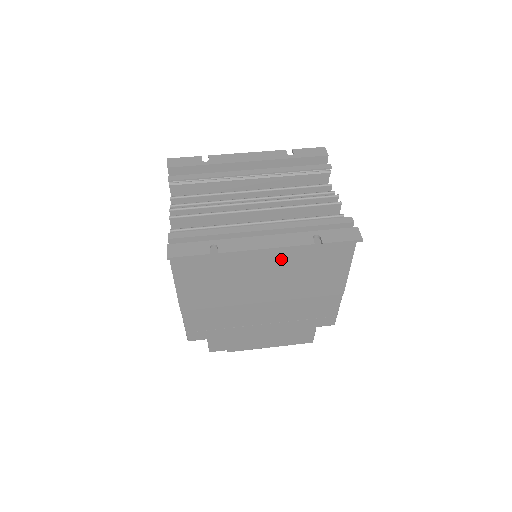
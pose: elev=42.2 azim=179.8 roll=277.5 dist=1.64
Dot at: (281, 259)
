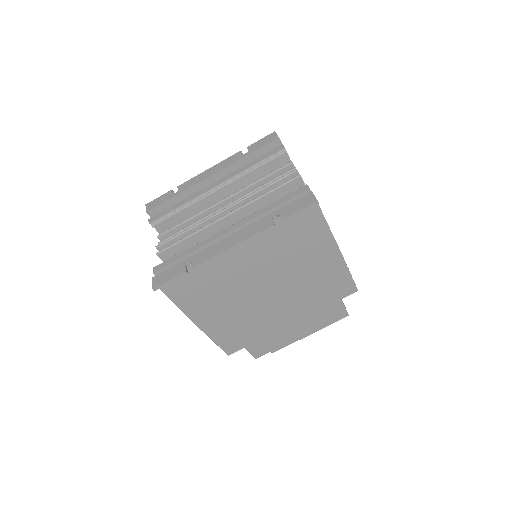
Dot at: (258, 250)
